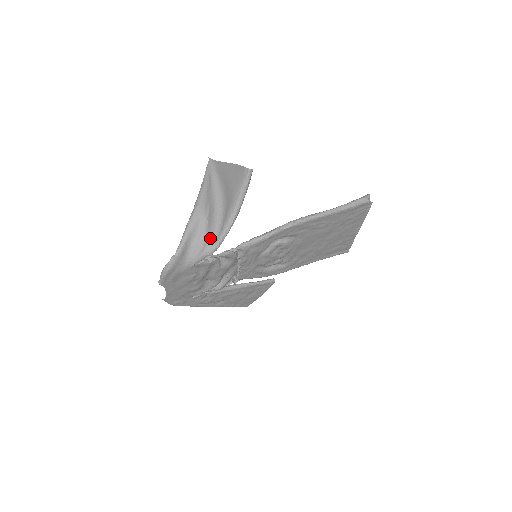
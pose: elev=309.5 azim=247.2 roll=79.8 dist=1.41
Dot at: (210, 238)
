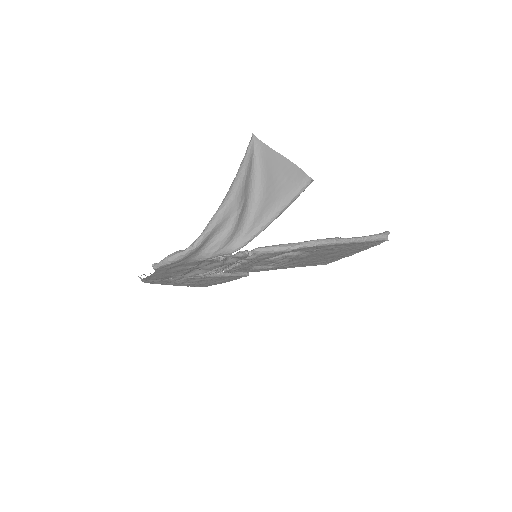
Dot at: (234, 236)
